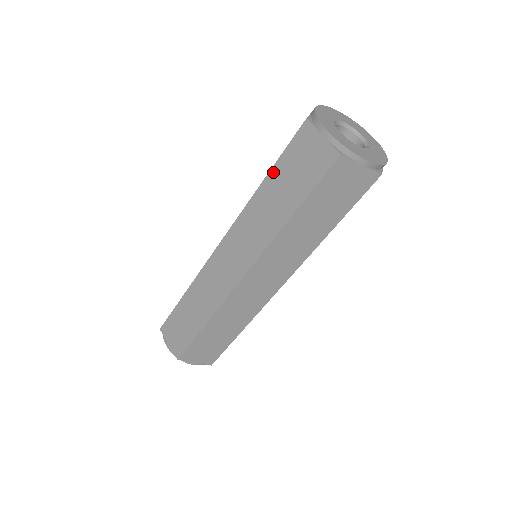
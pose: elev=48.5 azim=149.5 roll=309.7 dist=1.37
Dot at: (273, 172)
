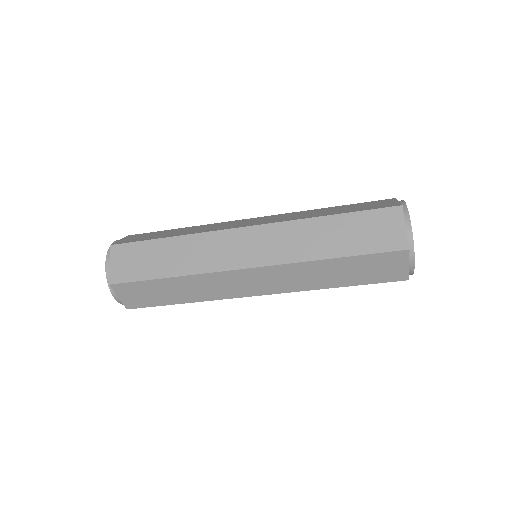
Dot at: (350, 259)
